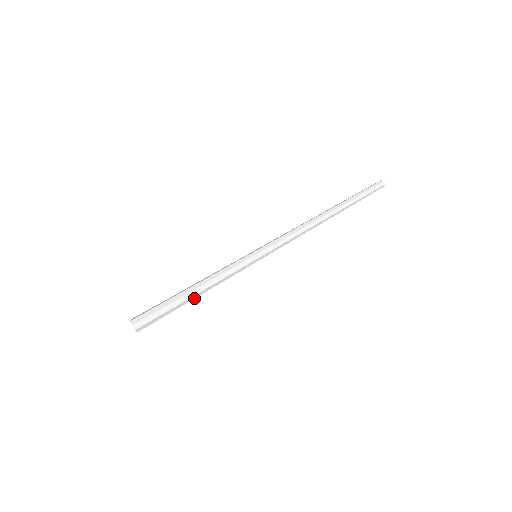
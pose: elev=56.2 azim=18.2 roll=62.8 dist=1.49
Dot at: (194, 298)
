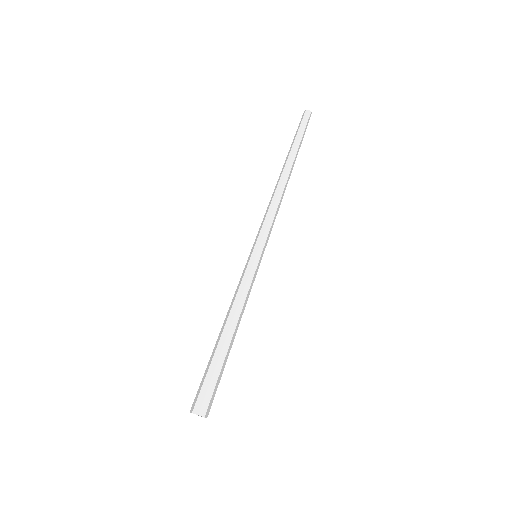
Dot at: (231, 338)
